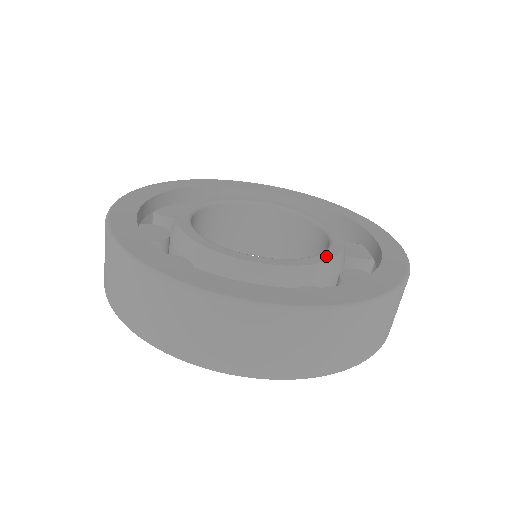
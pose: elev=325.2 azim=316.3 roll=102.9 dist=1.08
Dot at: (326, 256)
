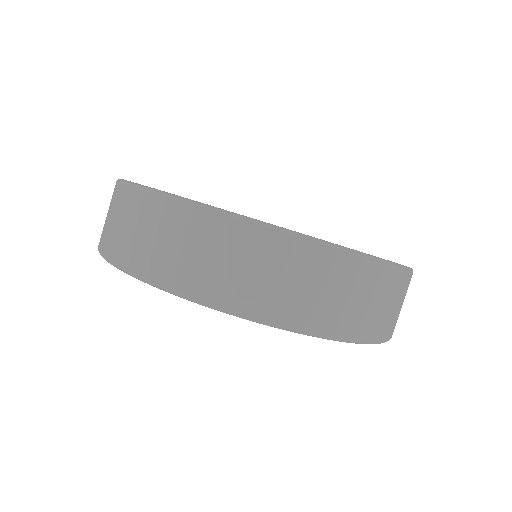
Dot at: occluded
